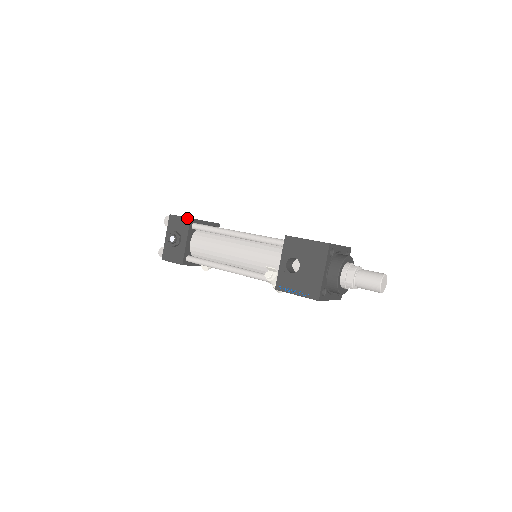
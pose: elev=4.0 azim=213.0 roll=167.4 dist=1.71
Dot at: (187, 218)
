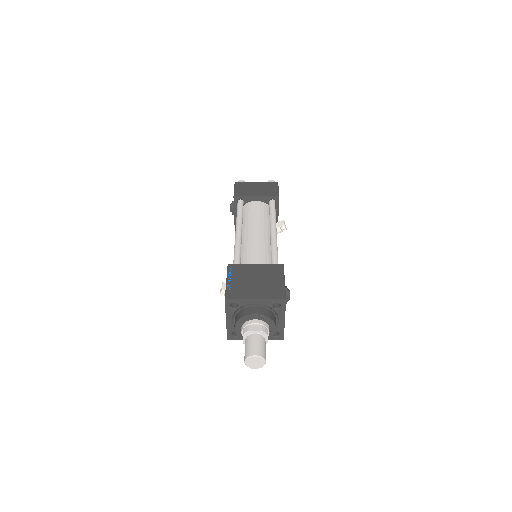
Dot at: occluded
